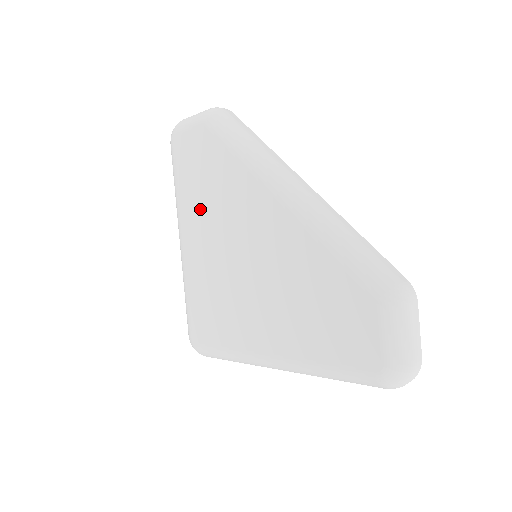
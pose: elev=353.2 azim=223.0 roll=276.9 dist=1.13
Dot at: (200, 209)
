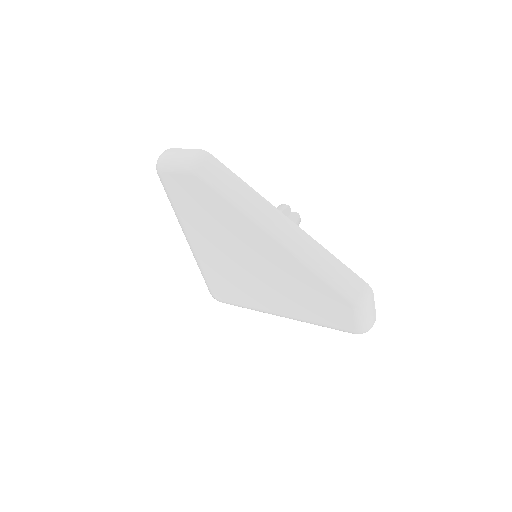
Dot at: (203, 229)
